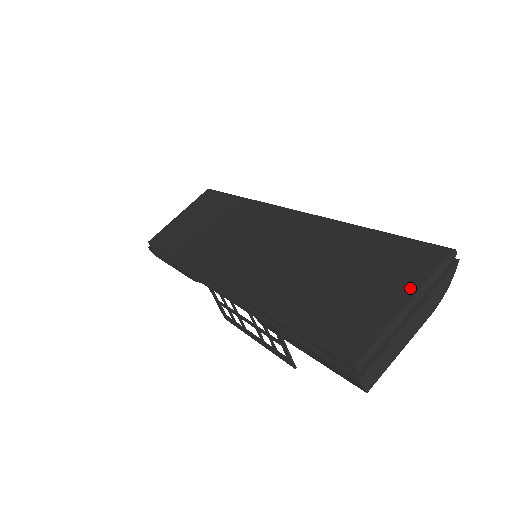
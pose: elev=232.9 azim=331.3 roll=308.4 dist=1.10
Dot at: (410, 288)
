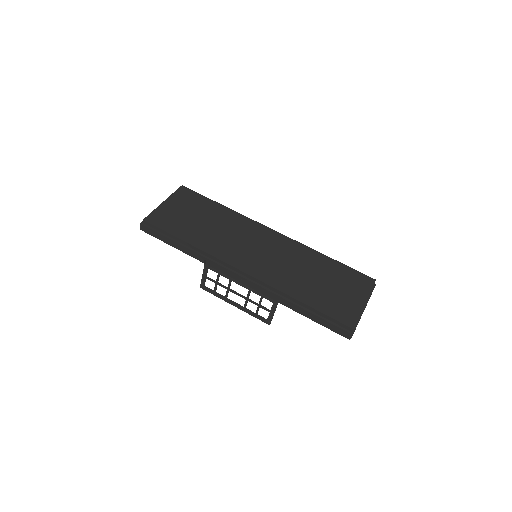
Dot at: (364, 295)
